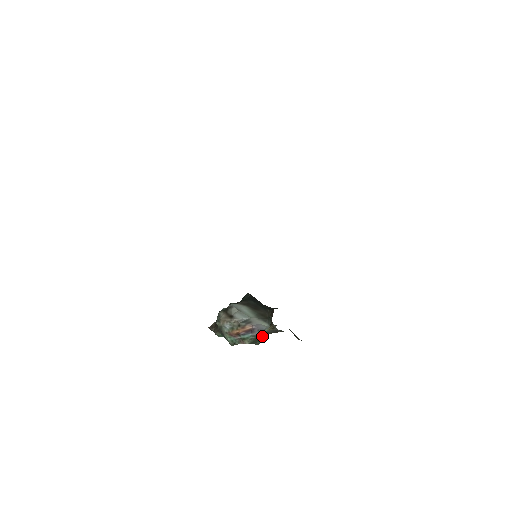
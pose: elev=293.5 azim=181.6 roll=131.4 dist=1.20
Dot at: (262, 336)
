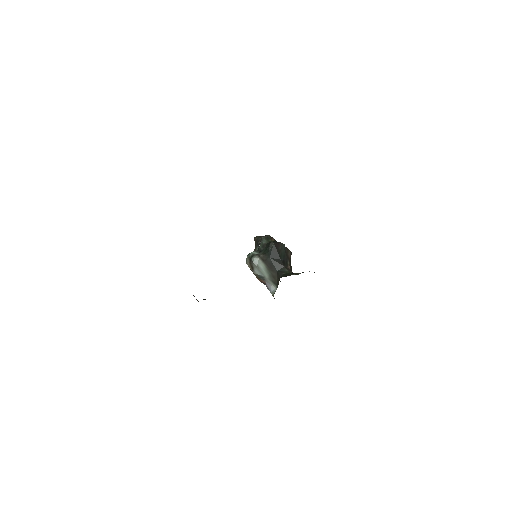
Dot at: occluded
